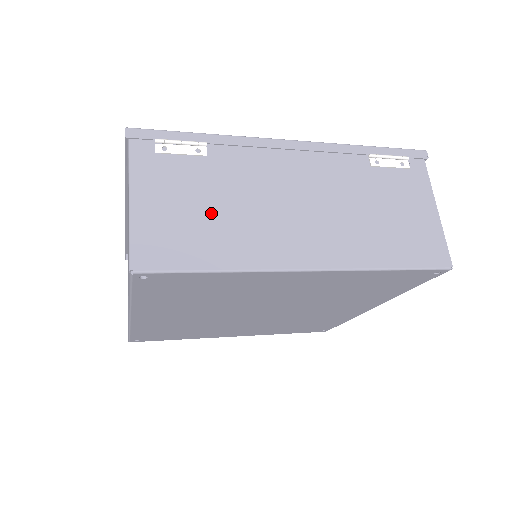
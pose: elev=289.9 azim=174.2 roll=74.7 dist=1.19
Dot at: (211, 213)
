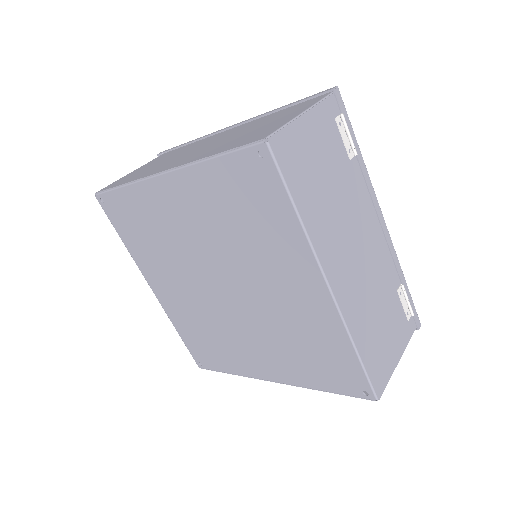
Dot at: (325, 184)
